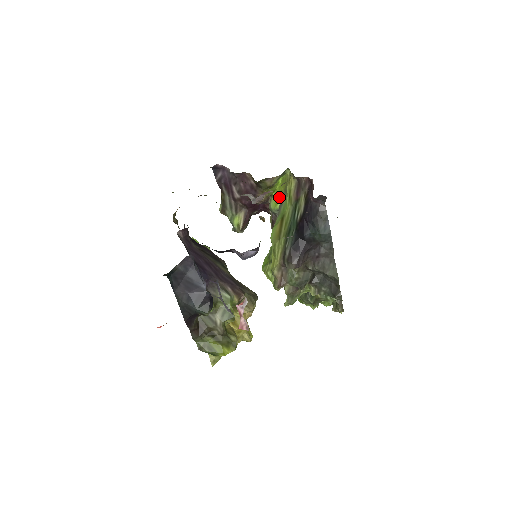
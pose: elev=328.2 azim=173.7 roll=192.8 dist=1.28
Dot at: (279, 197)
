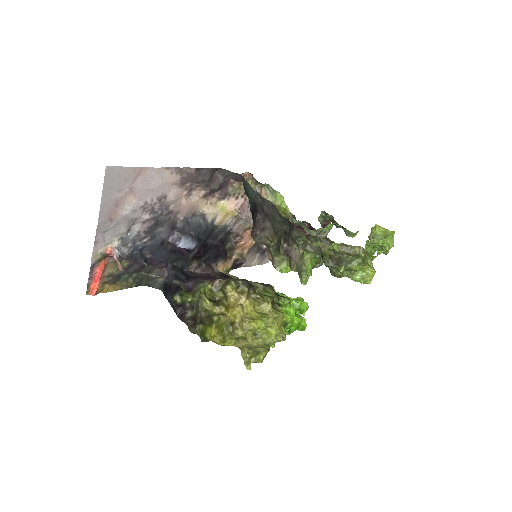
Dot at: occluded
